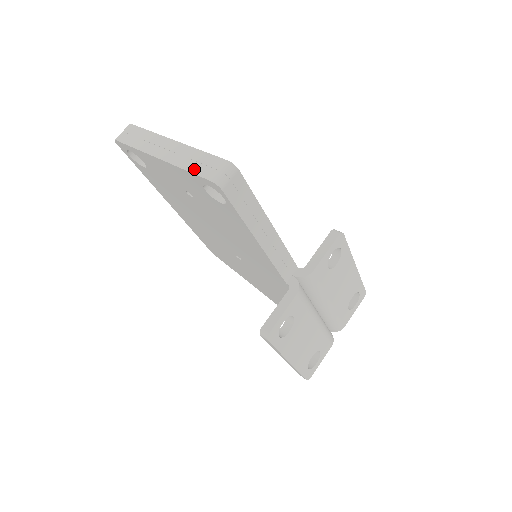
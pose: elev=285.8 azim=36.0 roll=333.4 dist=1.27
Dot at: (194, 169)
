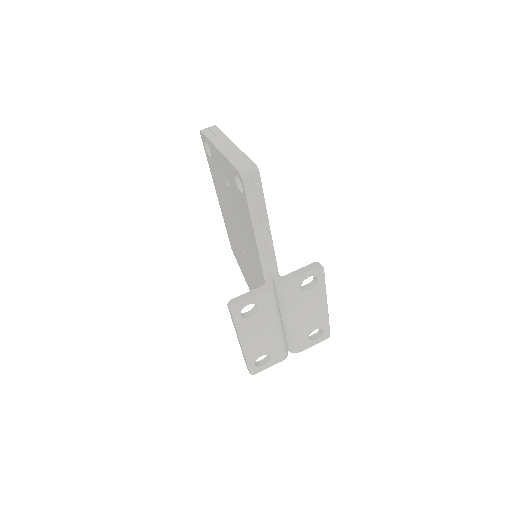
Dot at: (234, 161)
